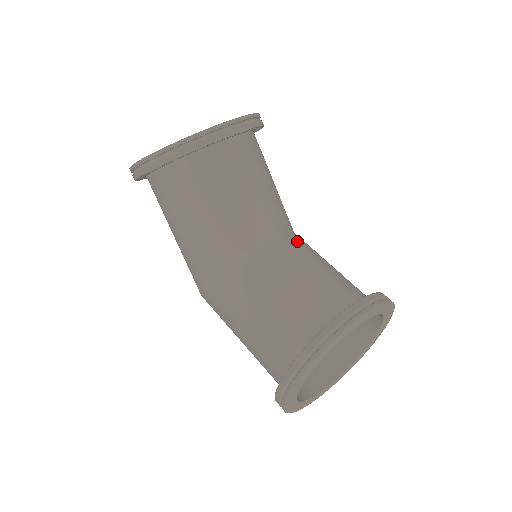
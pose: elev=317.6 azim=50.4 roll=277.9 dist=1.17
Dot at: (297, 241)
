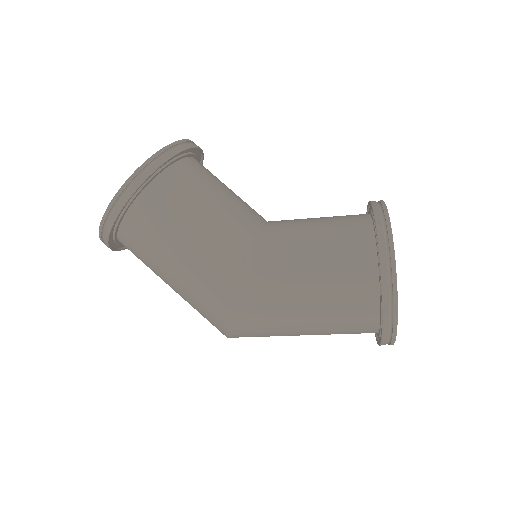
Dot at: occluded
